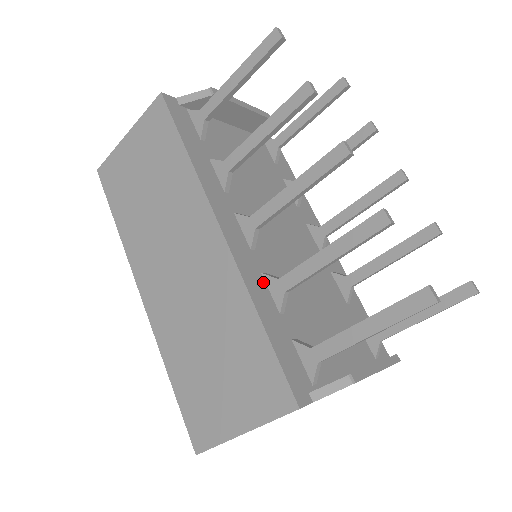
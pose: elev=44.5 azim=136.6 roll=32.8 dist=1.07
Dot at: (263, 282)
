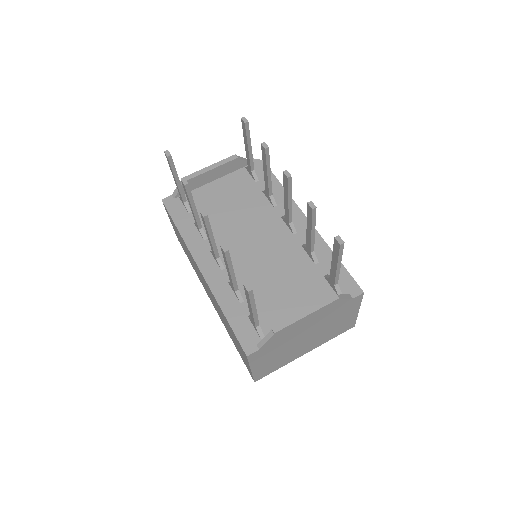
Dot at: (229, 288)
